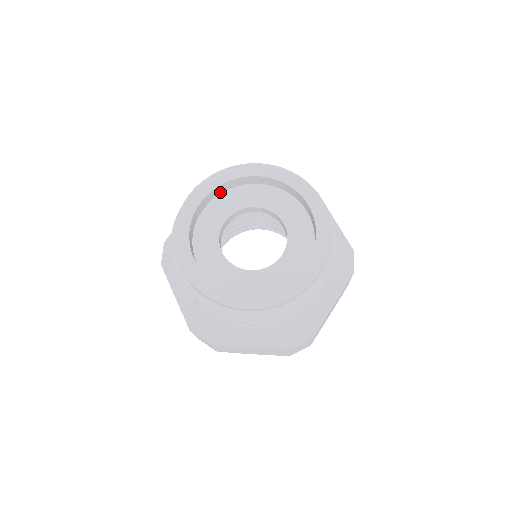
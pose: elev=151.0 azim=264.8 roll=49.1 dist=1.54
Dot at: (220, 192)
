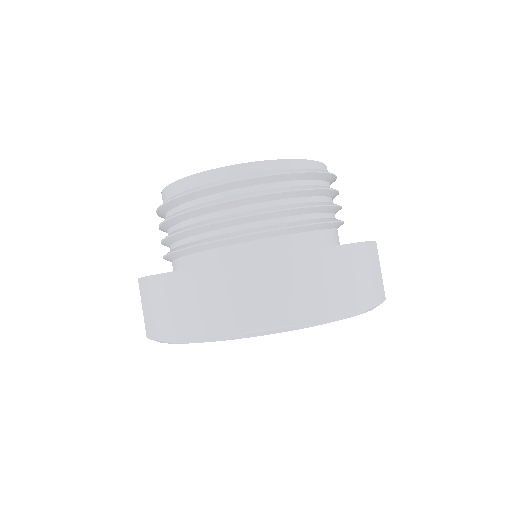
Dot at: occluded
